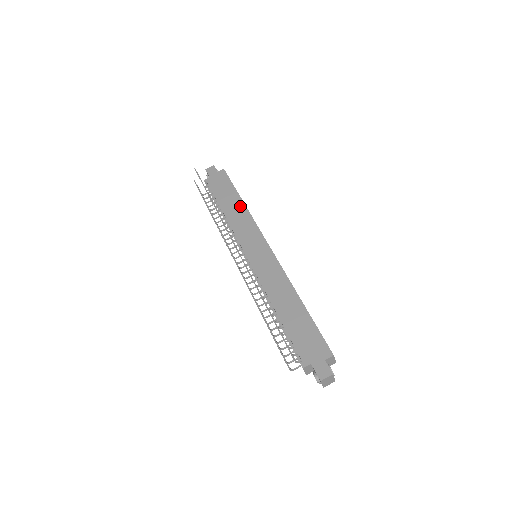
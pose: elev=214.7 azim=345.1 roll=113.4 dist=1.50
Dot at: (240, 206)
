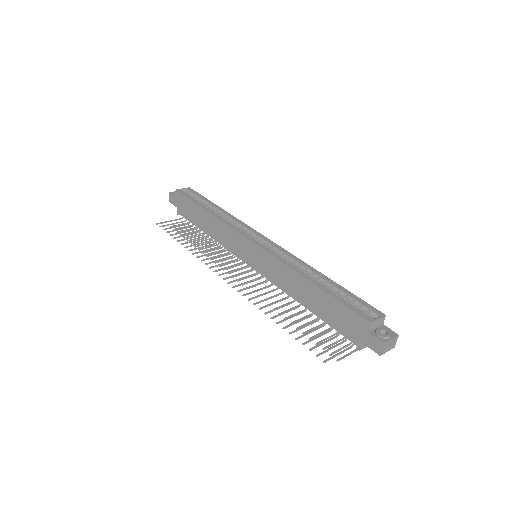
Dot at: (210, 219)
